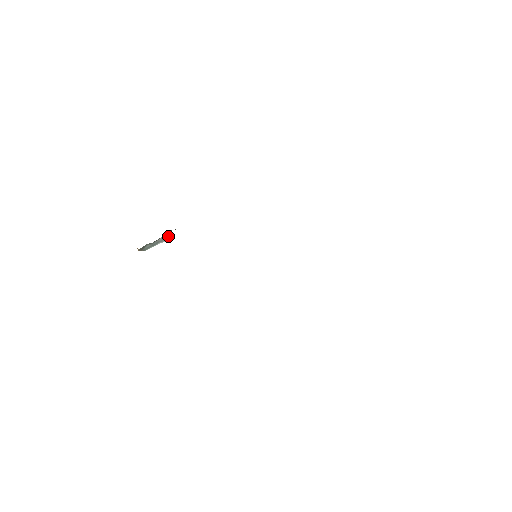
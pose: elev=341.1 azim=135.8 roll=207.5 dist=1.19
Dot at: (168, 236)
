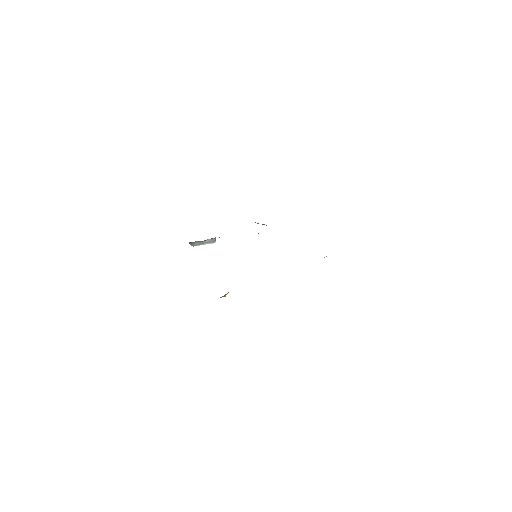
Dot at: (212, 240)
